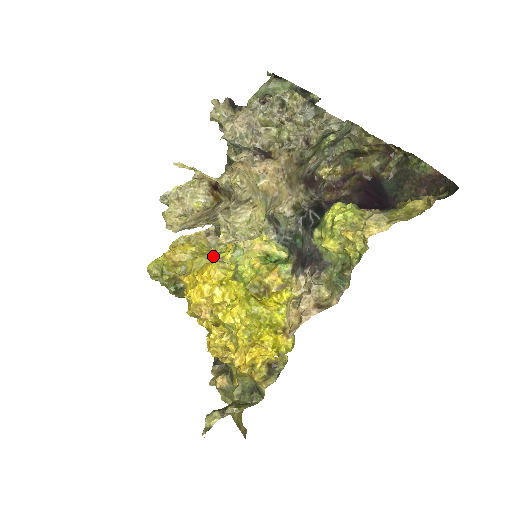
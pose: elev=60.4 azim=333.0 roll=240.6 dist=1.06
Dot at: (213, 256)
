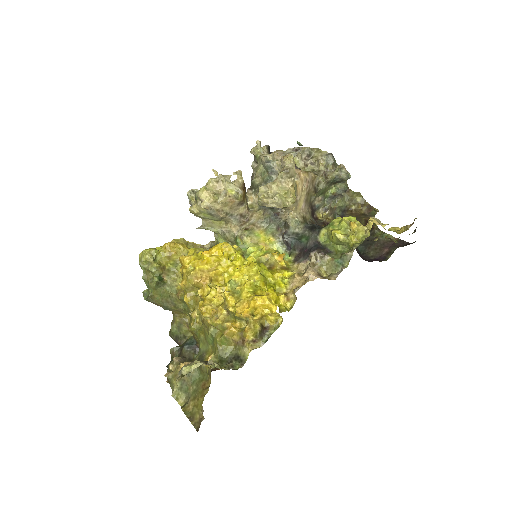
Dot at: occluded
